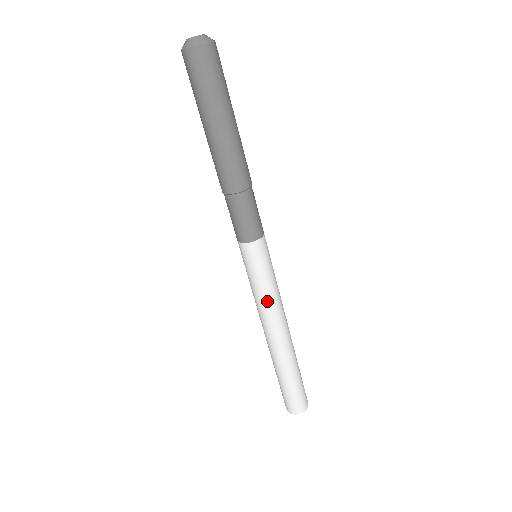
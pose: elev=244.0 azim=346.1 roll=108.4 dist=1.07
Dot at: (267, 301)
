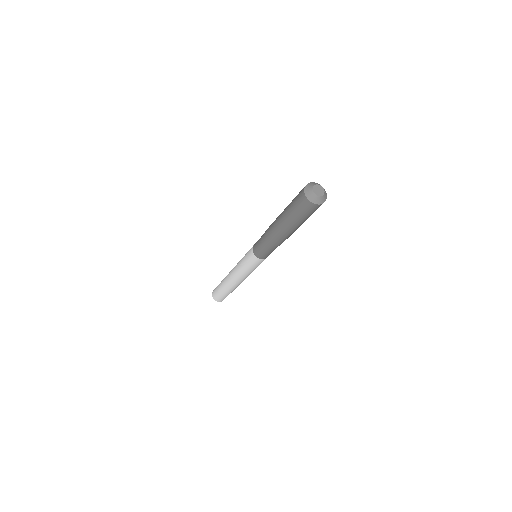
Dot at: (248, 274)
